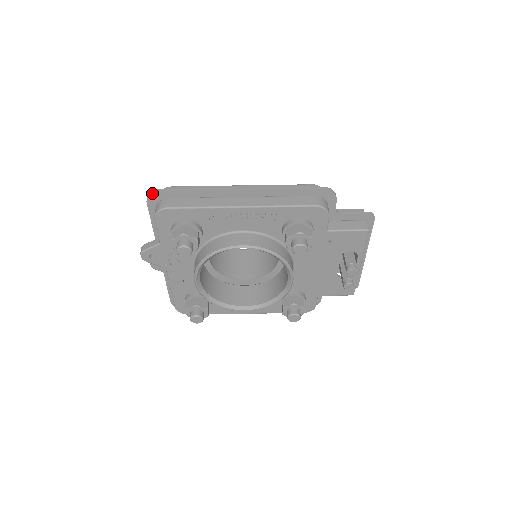
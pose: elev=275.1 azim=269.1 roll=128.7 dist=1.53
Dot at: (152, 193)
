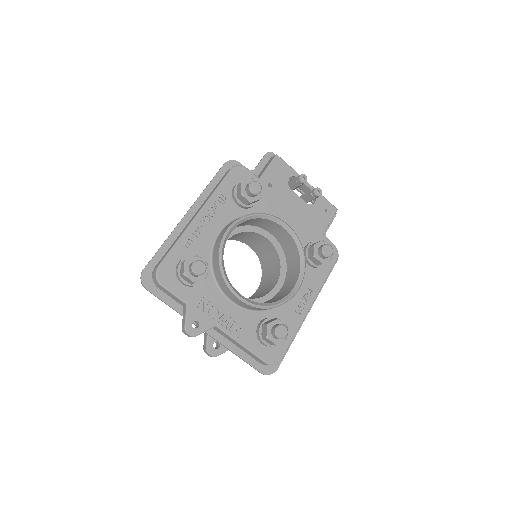
Dot at: (141, 276)
